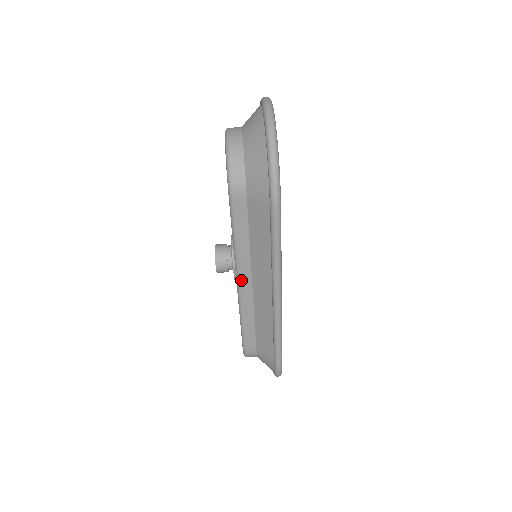
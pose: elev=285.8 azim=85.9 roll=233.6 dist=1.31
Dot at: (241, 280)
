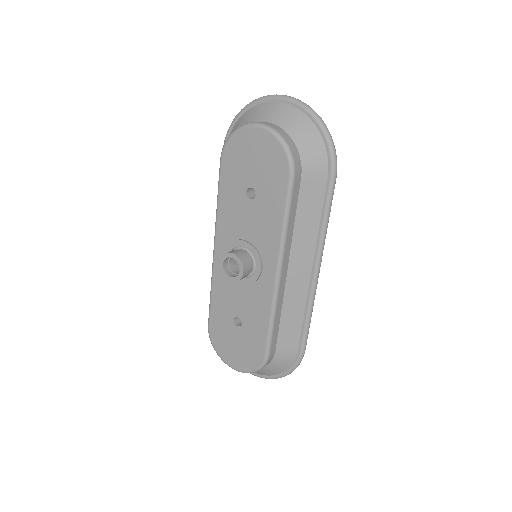
Dot at: (282, 269)
